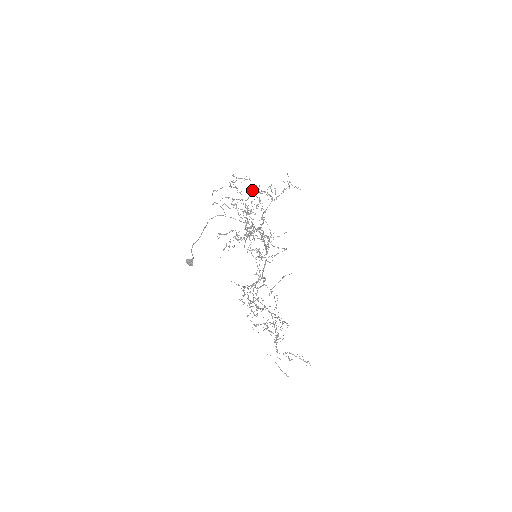
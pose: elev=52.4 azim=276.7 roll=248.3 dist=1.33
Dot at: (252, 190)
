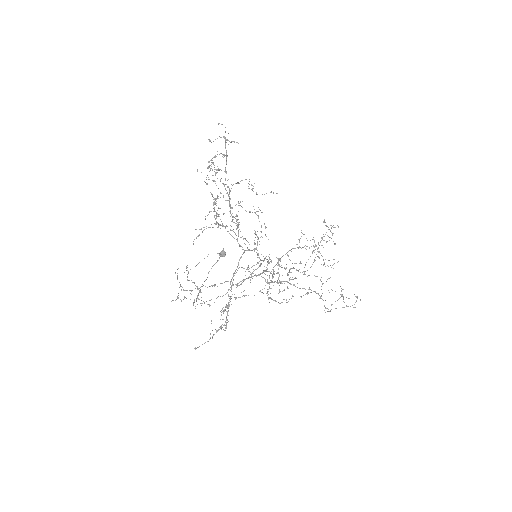
Dot at: occluded
